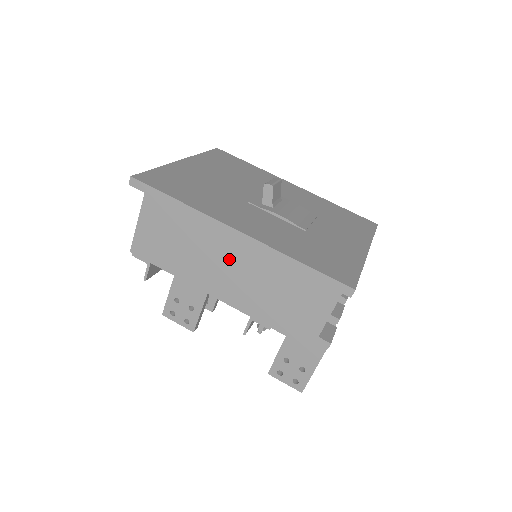
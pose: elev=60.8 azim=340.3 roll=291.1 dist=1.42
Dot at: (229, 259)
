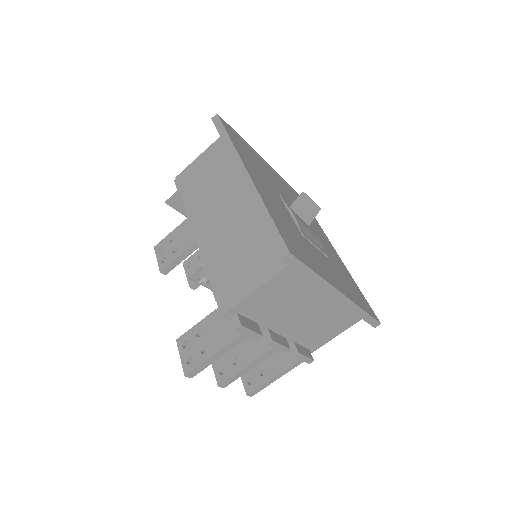
Dot at: (228, 206)
